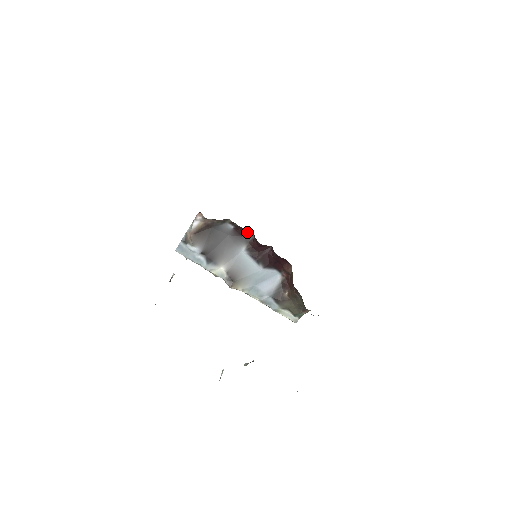
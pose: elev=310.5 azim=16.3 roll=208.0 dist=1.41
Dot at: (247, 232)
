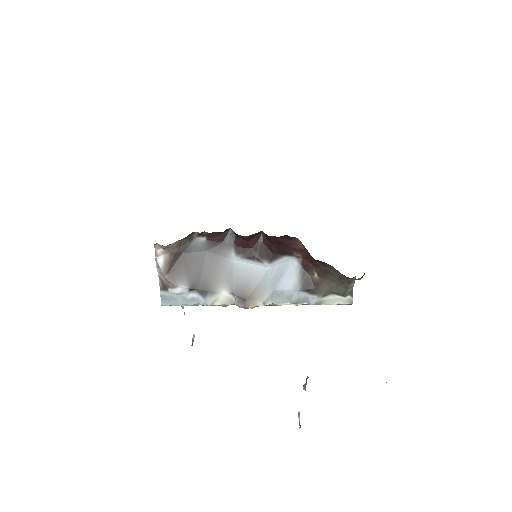
Dot at: (224, 234)
